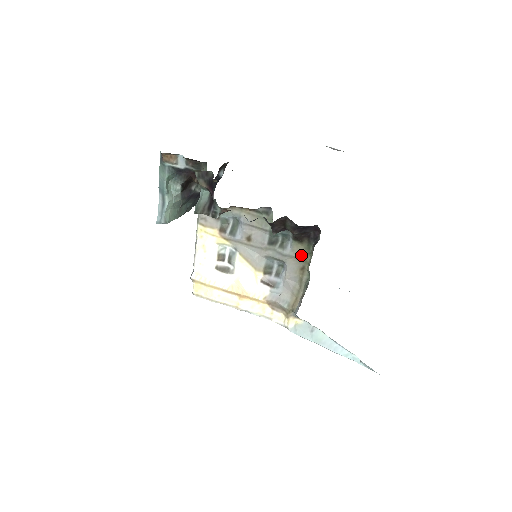
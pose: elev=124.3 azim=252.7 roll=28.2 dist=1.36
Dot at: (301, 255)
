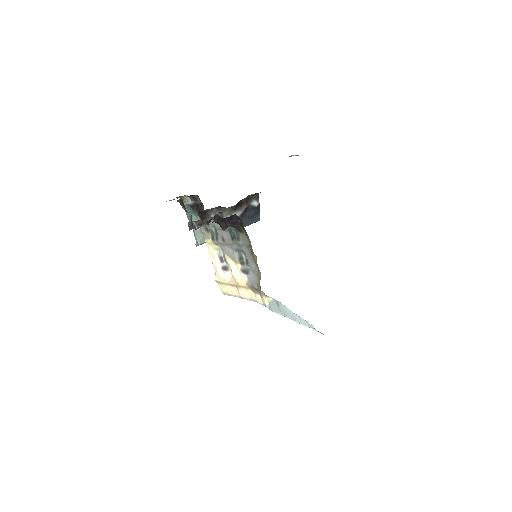
Dot at: (247, 242)
